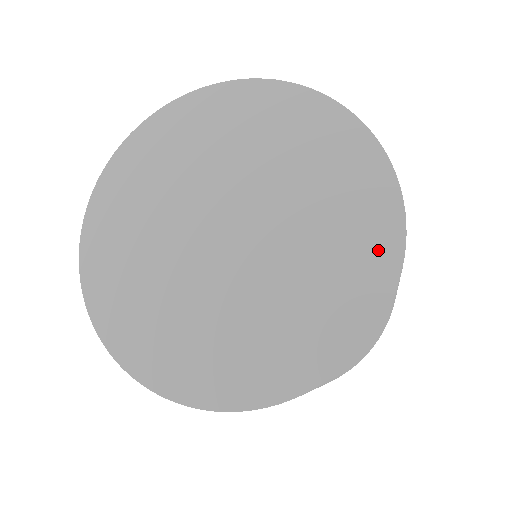
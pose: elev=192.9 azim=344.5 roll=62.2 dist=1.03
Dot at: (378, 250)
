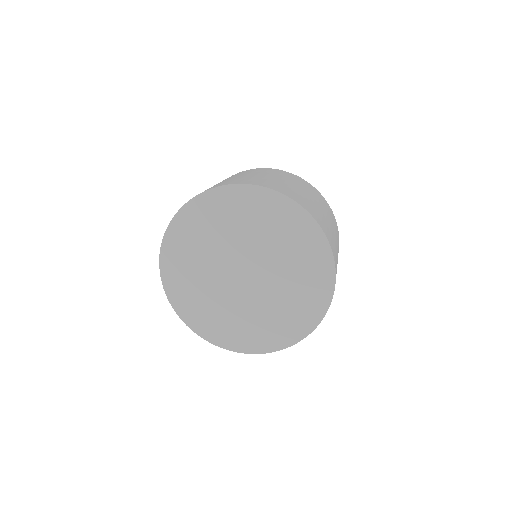
Dot at: (322, 289)
